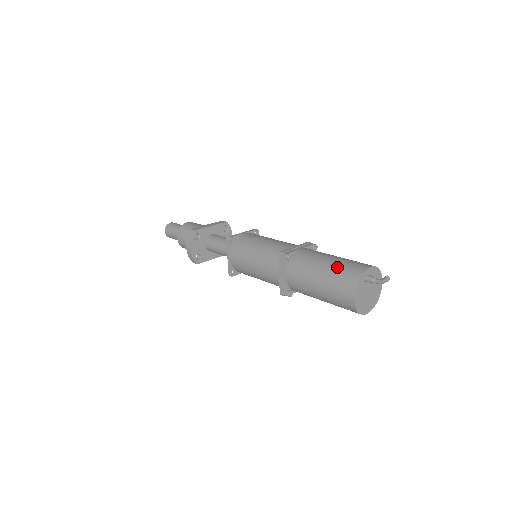
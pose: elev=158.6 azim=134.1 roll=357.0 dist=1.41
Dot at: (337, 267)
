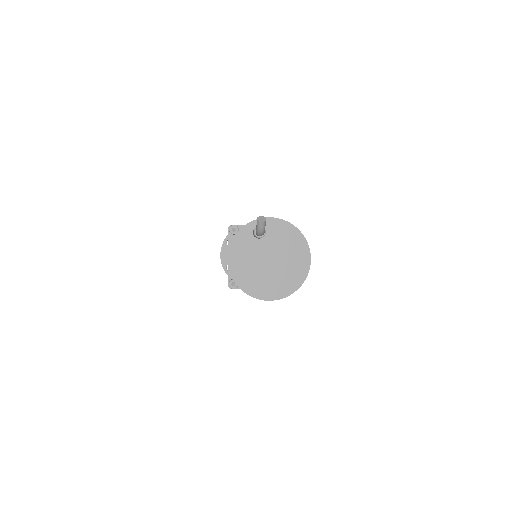
Dot at: occluded
